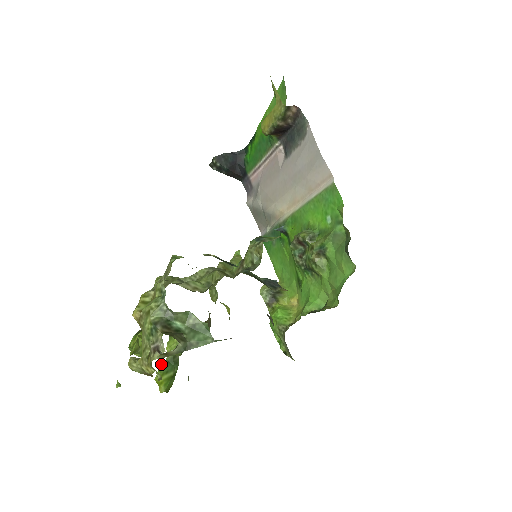
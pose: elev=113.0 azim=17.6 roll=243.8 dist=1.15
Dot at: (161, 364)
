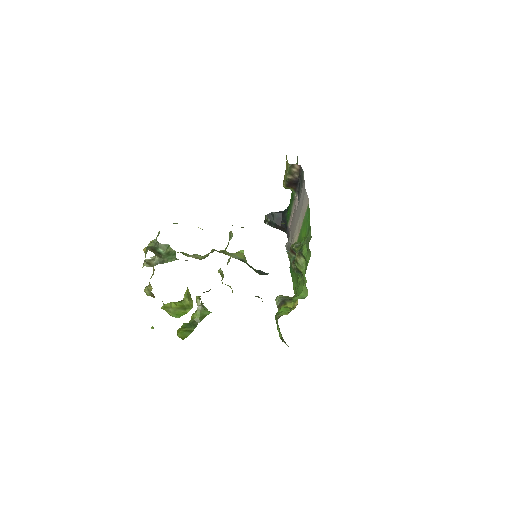
Dot at: (184, 324)
